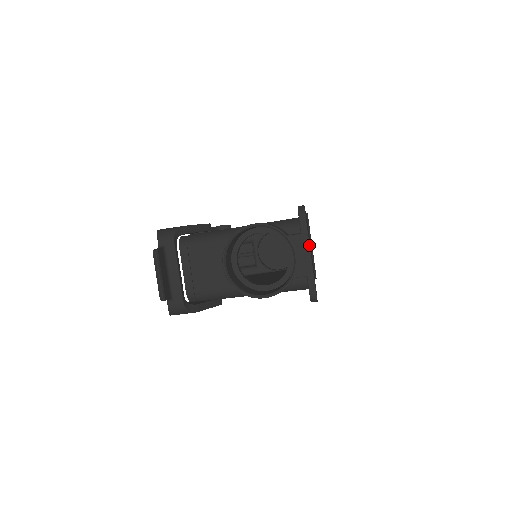
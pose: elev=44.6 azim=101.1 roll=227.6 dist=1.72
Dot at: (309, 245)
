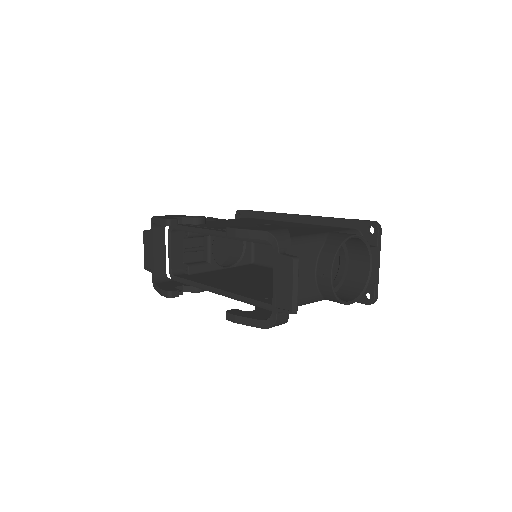
Dot at: occluded
